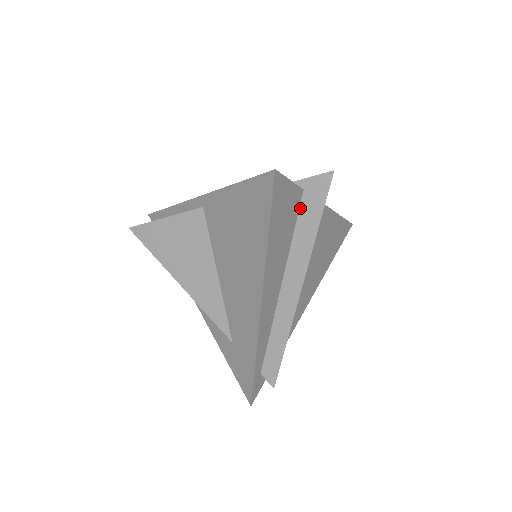
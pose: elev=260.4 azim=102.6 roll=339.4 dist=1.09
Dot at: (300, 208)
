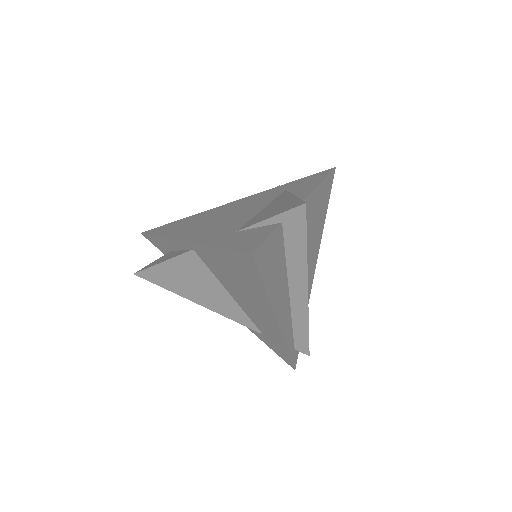
Dot at: (284, 237)
